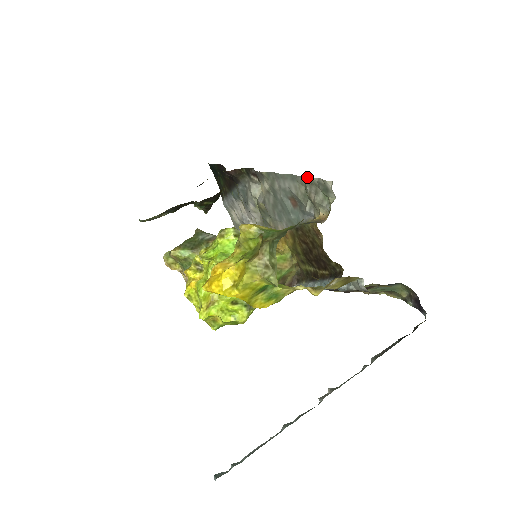
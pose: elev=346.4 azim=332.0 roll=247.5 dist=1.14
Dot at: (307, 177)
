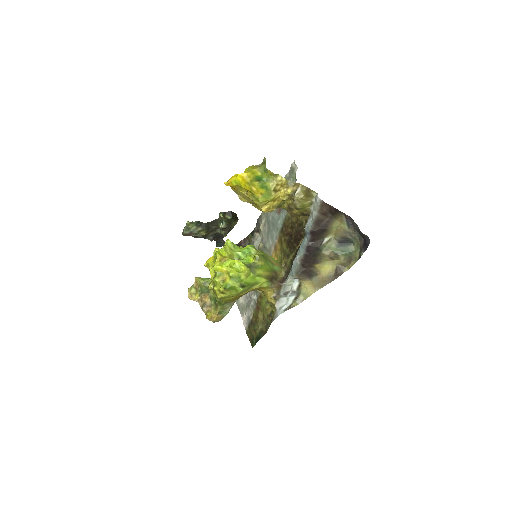
Dot at: occluded
